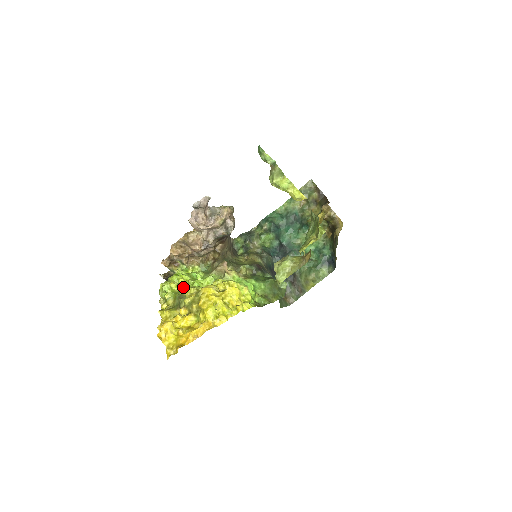
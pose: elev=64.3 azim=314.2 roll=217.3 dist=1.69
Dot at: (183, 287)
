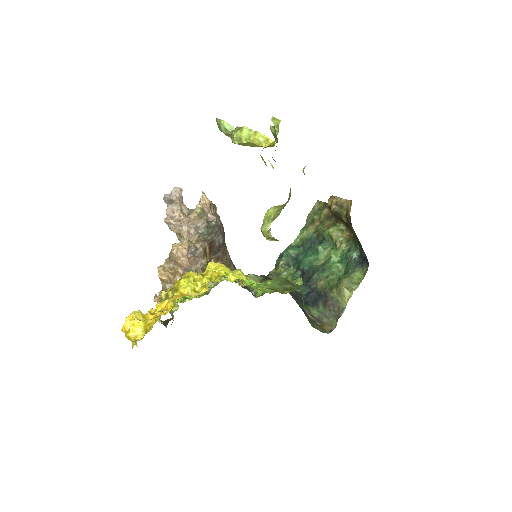
Dot at: occluded
